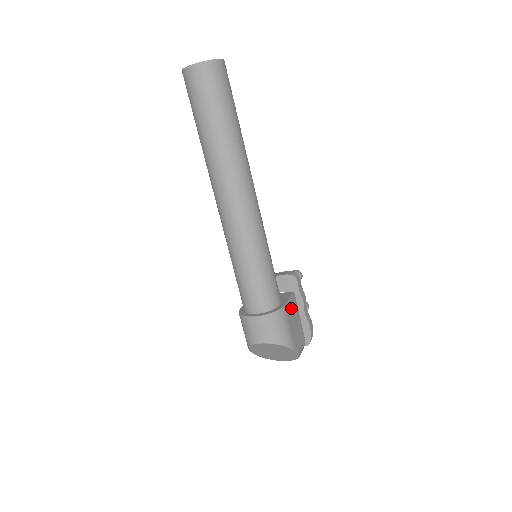
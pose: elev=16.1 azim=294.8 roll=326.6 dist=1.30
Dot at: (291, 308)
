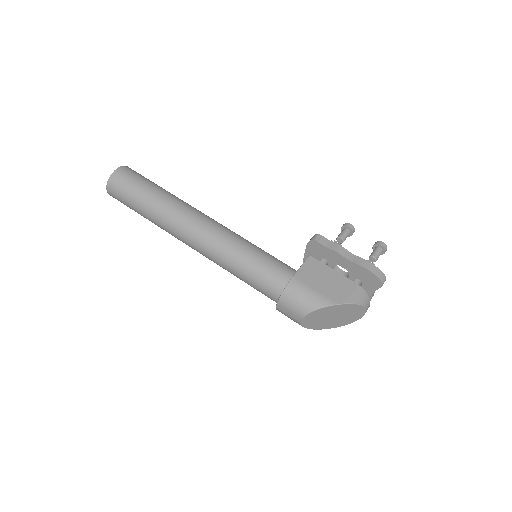
Dot at: (309, 272)
